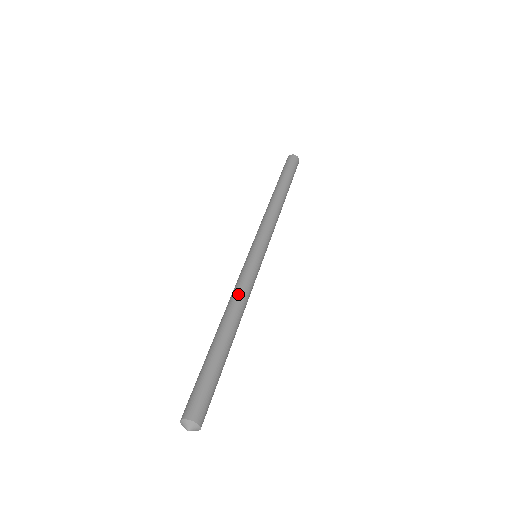
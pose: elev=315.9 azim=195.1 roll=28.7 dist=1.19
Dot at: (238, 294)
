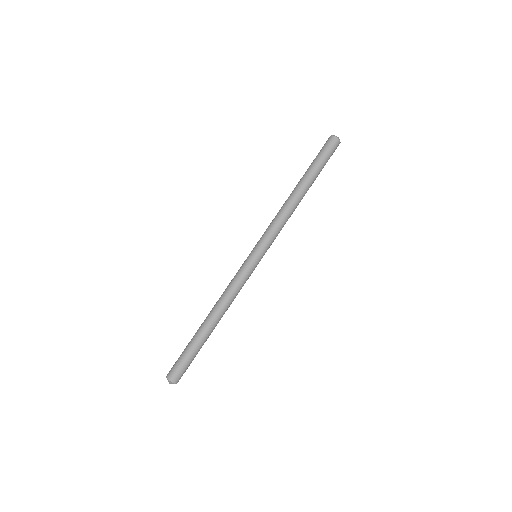
Dot at: (229, 296)
